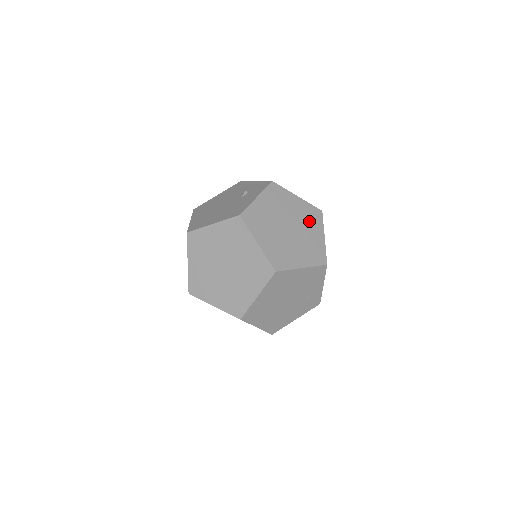
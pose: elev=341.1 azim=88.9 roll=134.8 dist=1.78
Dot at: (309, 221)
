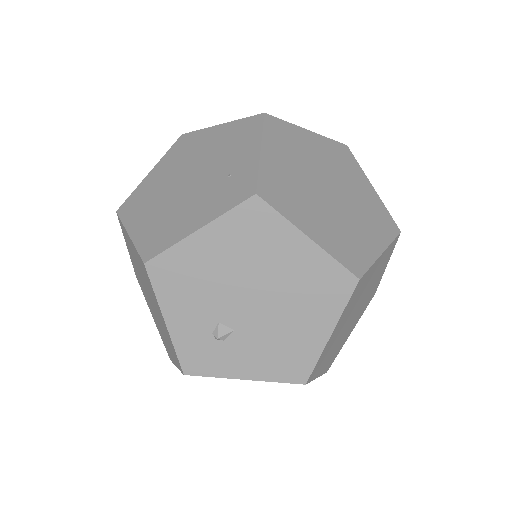
Dot at: occluded
